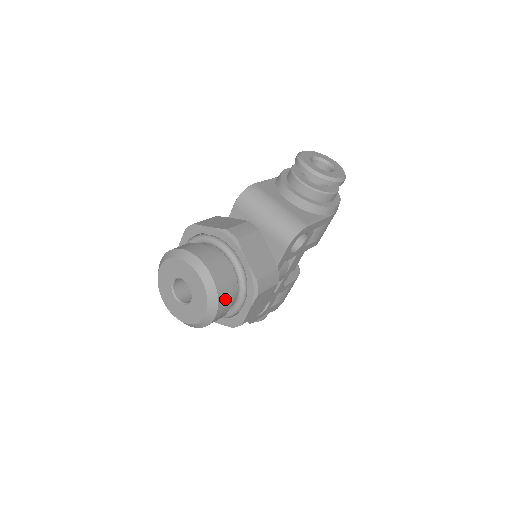
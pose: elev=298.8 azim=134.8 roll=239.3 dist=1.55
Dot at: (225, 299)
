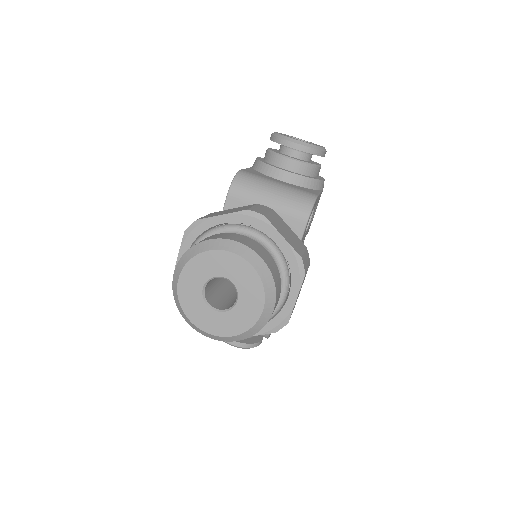
Dot at: (278, 286)
